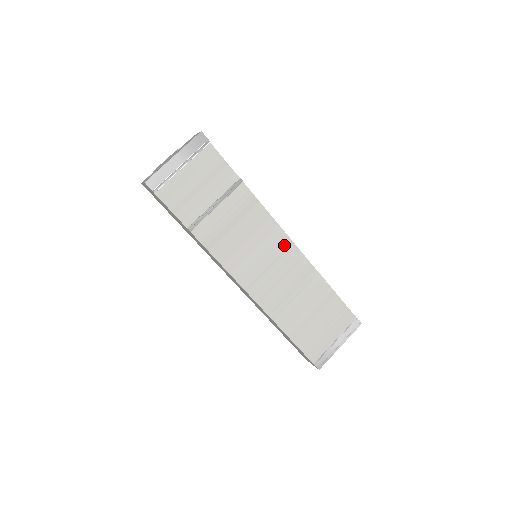
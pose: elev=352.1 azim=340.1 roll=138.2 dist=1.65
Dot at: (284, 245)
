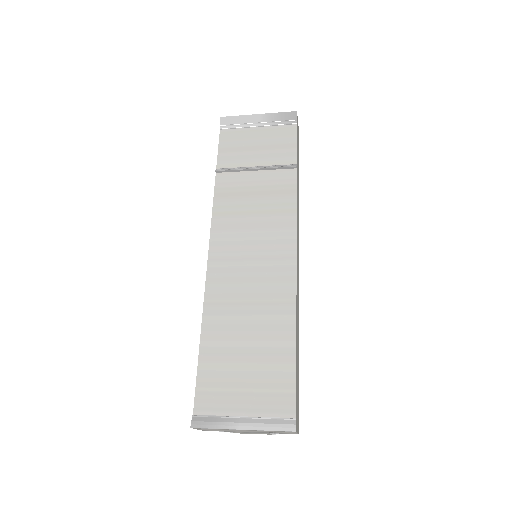
Dot at: (284, 251)
